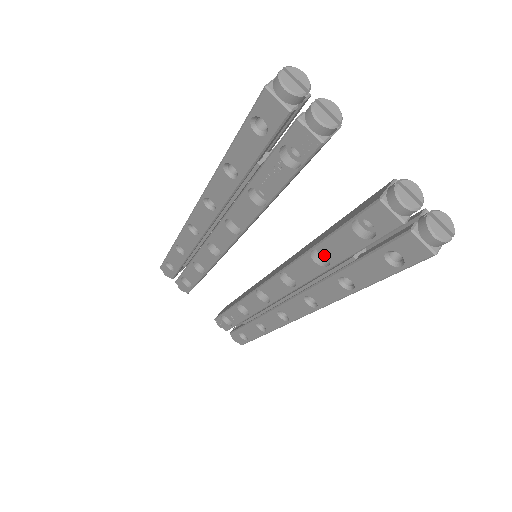
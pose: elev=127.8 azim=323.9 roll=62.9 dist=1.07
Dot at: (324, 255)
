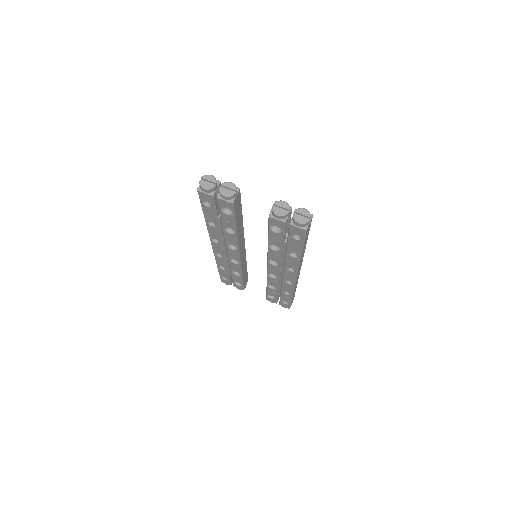
Dot at: occluded
